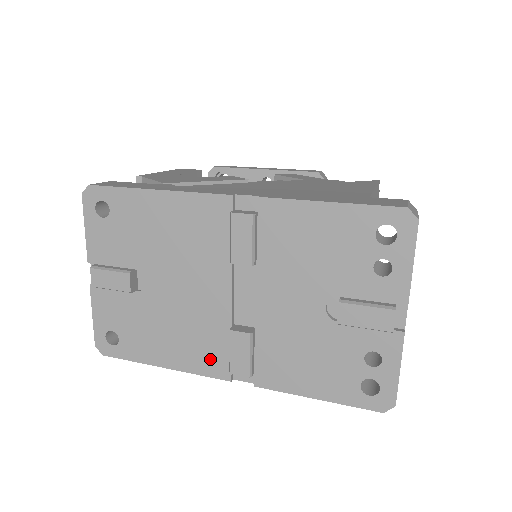
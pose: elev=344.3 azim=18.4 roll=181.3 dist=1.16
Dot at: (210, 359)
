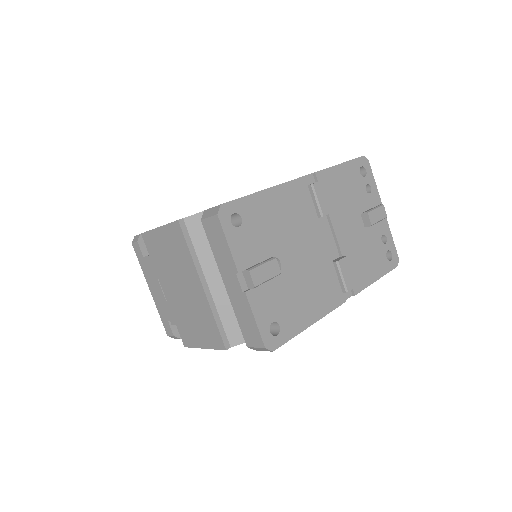
Dot at: (332, 295)
